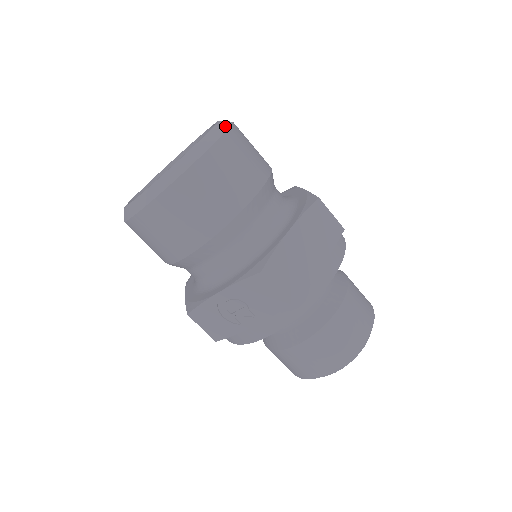
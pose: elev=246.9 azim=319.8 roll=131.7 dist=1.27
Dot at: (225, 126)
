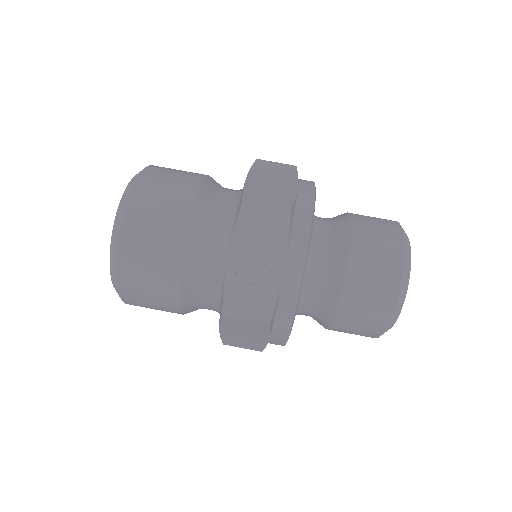
Dot at: occluded
